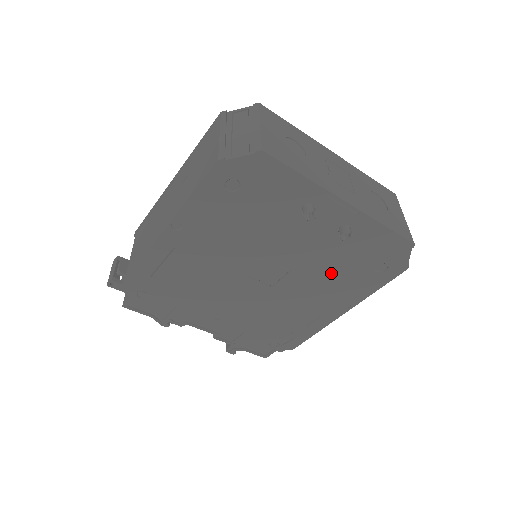
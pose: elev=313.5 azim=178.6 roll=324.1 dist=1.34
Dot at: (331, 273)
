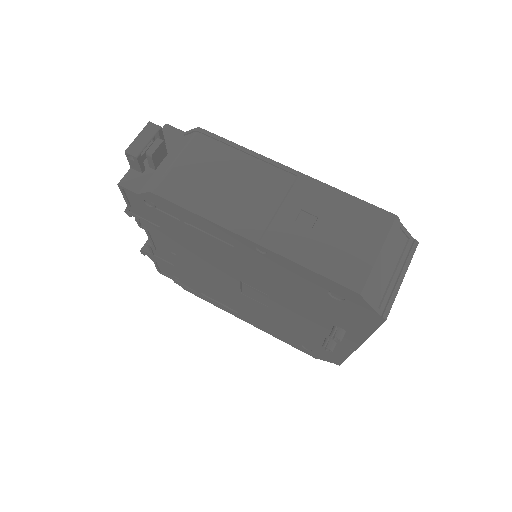
Dot at: (283, 325)
